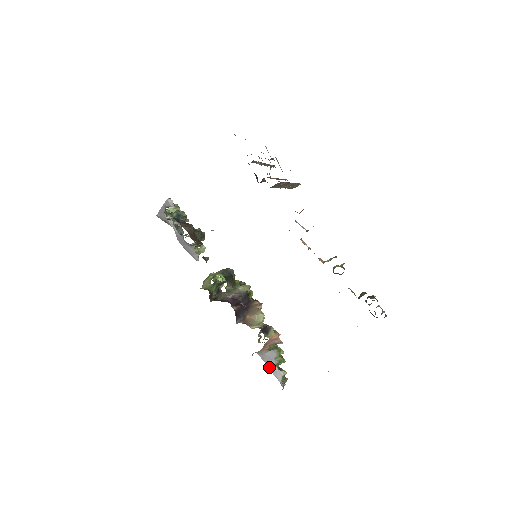
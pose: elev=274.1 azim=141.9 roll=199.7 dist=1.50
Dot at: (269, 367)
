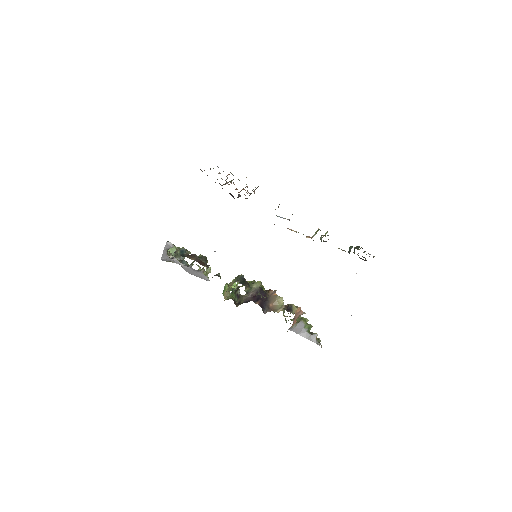
Dot at: (303, 336)
